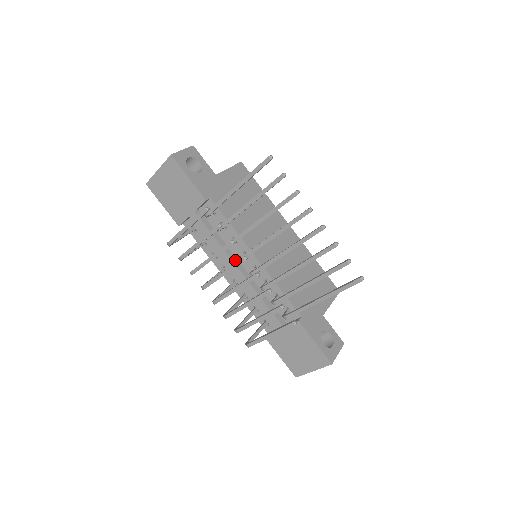
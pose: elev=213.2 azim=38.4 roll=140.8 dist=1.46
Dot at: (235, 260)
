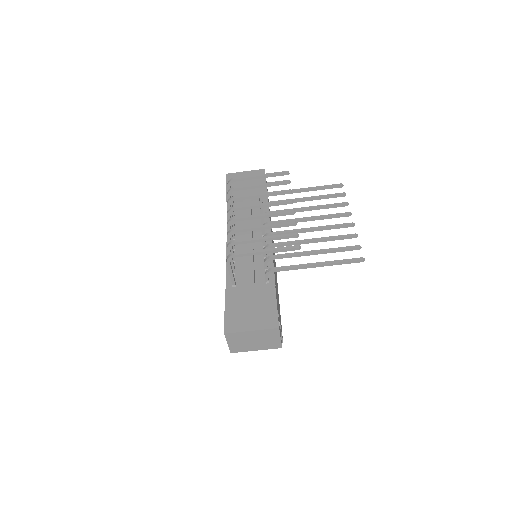
Dot at: (252, 232)
